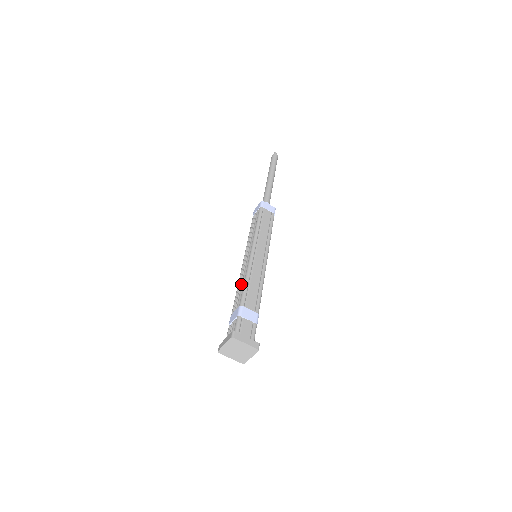
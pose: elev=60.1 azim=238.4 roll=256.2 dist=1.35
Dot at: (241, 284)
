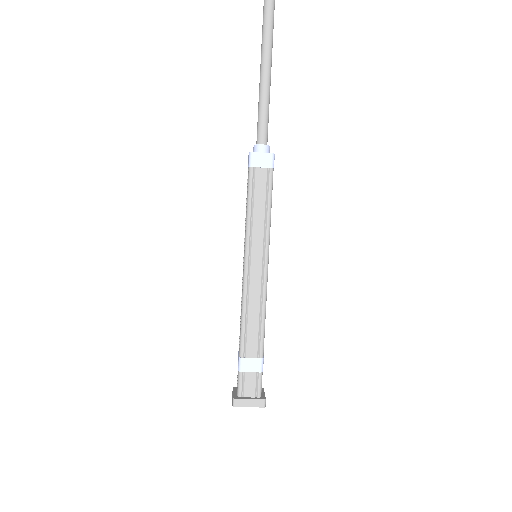
Dot at: occluded
